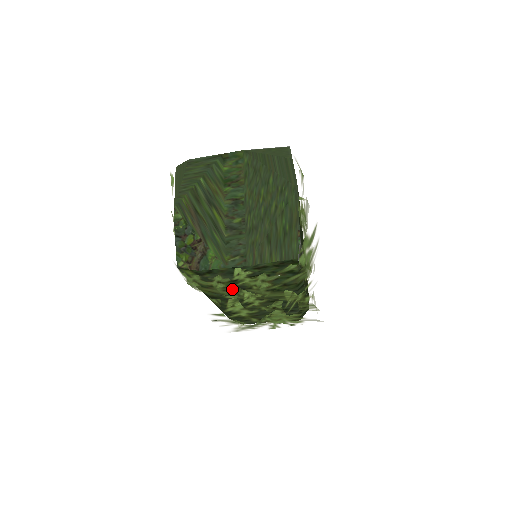
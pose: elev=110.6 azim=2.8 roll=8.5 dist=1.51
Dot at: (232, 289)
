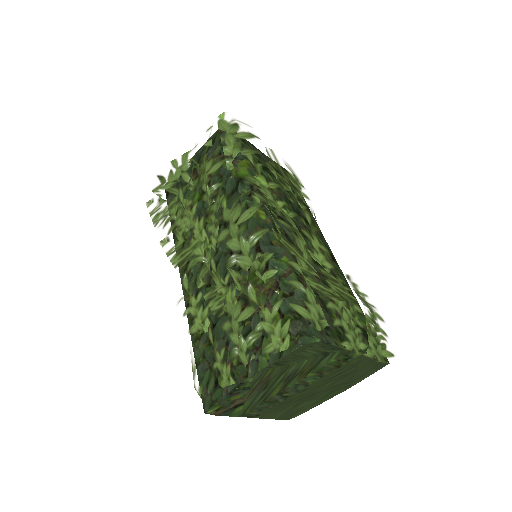
Dot at: occluded
